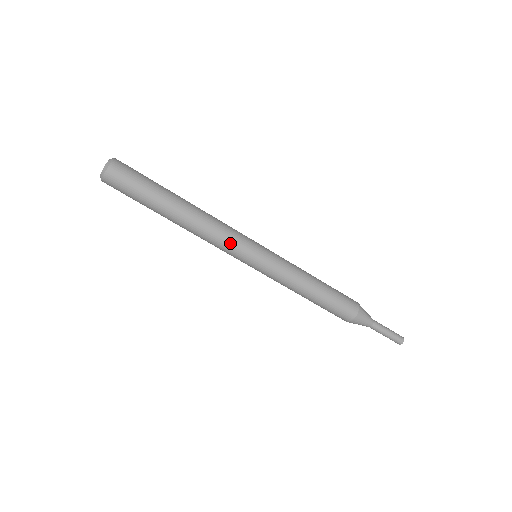
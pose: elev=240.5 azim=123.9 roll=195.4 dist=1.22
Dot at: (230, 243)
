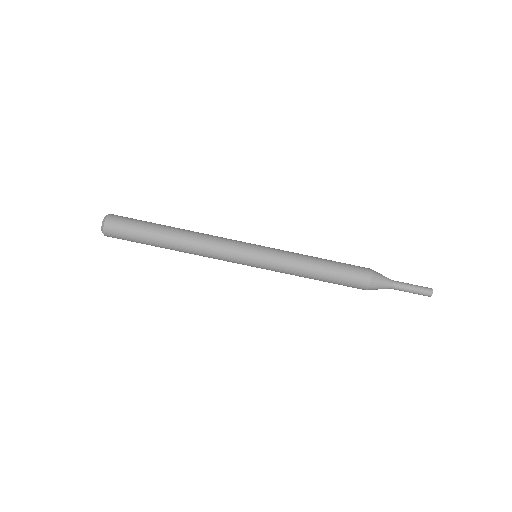
Dot at: (225, 257)
